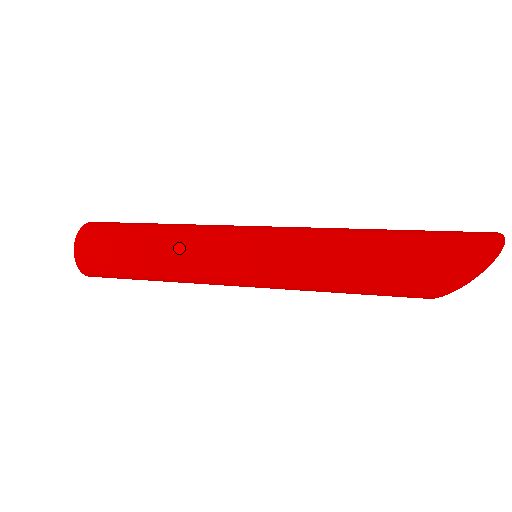
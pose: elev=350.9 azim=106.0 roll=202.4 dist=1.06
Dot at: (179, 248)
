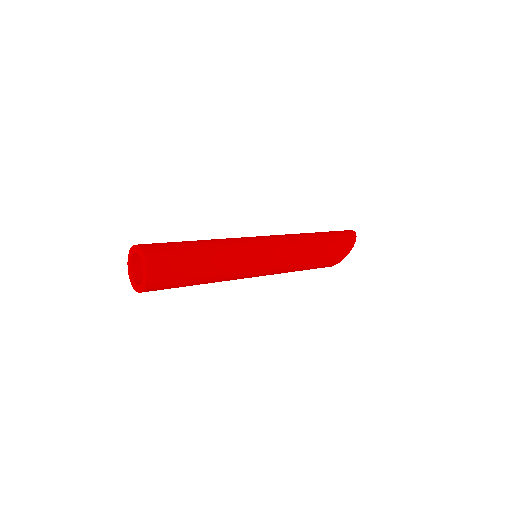
Dot at: (225, 246)
